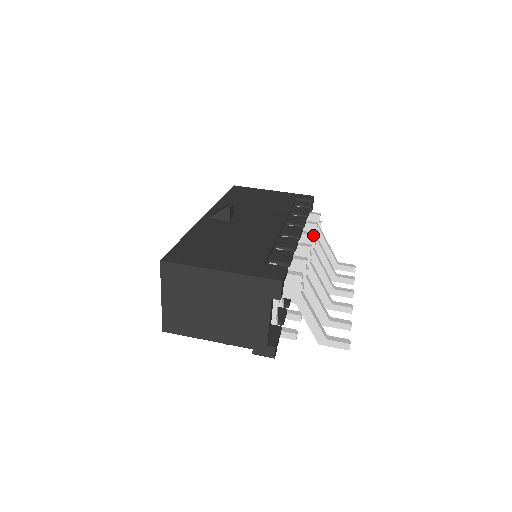
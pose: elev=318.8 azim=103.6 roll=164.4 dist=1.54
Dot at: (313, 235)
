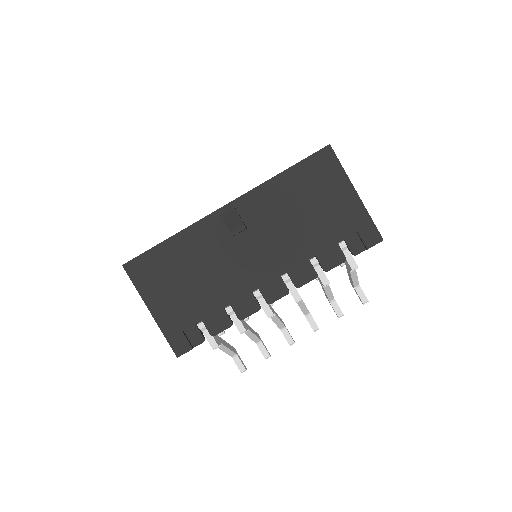
Dot at: (296, 302)
